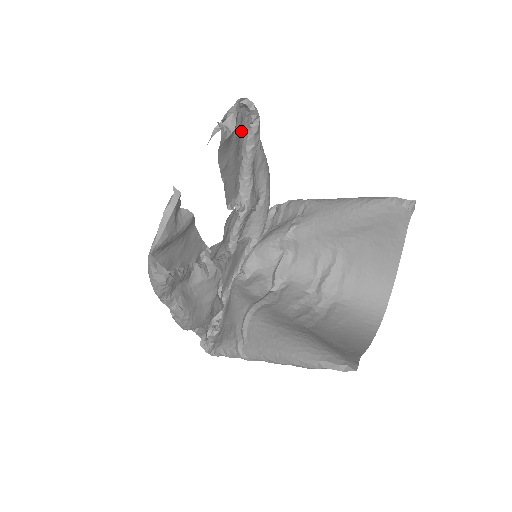
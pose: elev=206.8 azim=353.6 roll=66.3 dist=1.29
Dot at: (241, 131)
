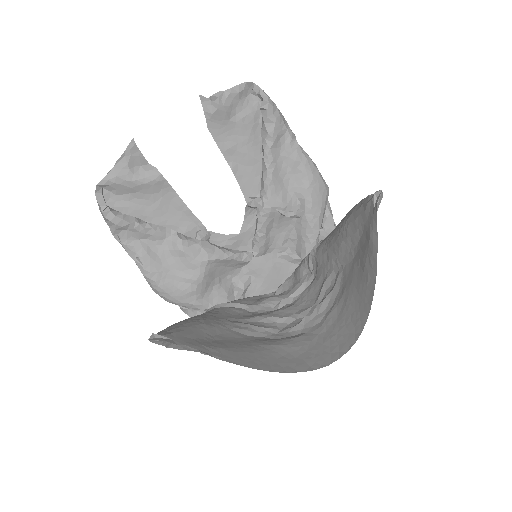
Dot at: occluded
